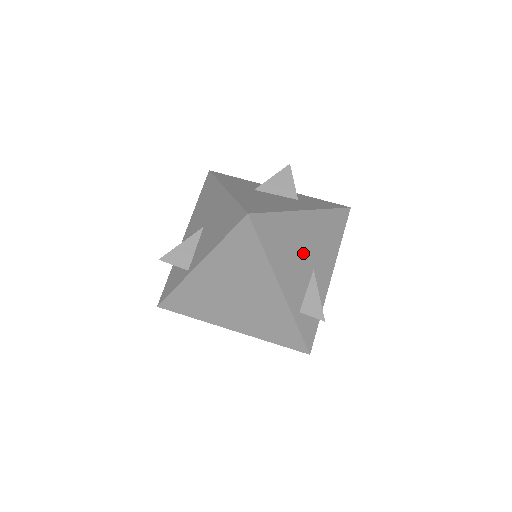
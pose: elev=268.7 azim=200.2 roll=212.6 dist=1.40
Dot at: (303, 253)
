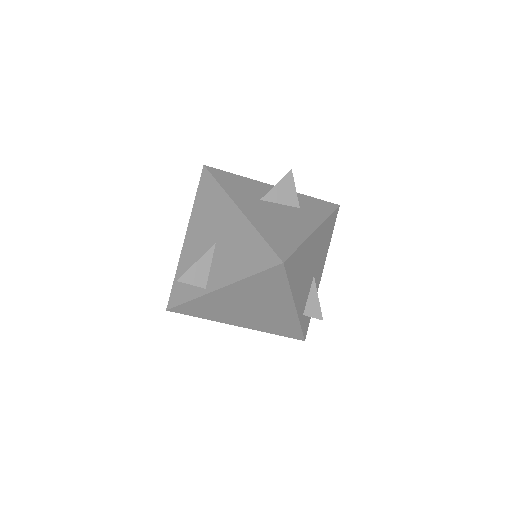
Dot at: (310, 267)
